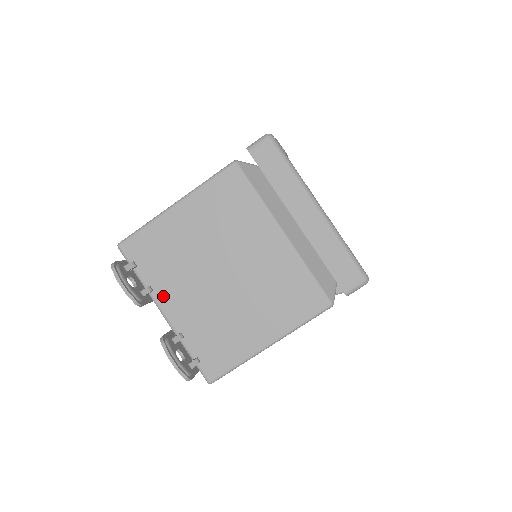
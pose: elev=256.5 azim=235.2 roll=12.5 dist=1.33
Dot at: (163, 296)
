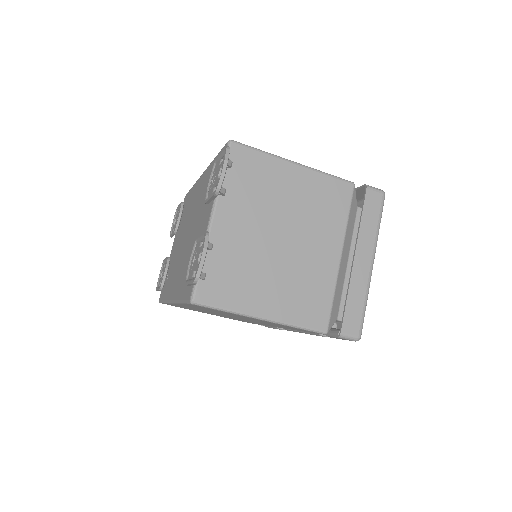
Dot at: (226, 207)
